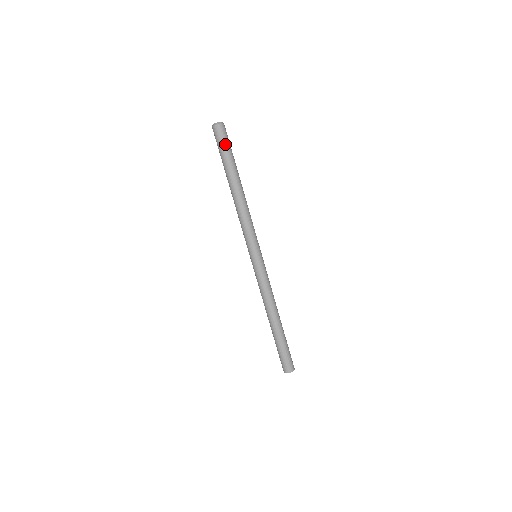
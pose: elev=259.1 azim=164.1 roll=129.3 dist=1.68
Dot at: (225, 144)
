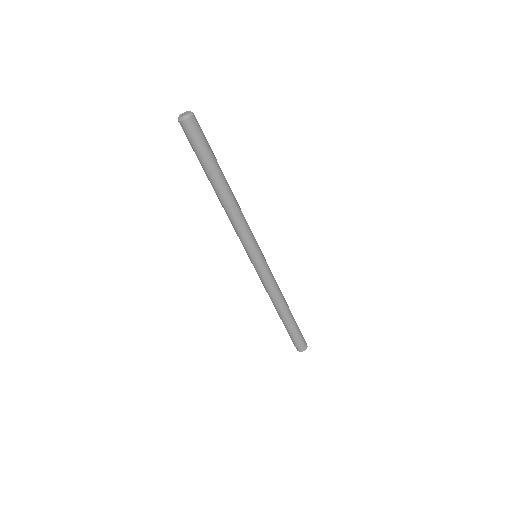
Dot at: (192, 145)
